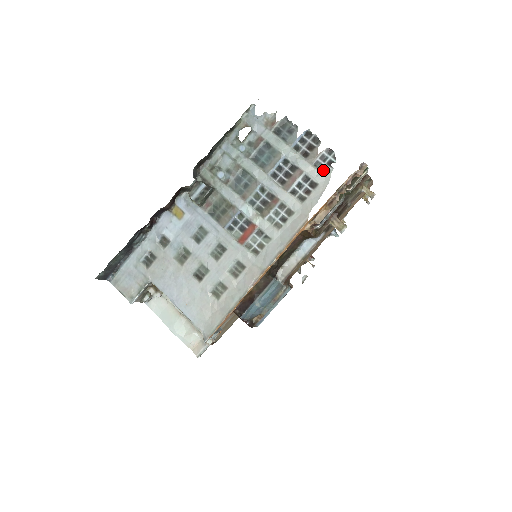
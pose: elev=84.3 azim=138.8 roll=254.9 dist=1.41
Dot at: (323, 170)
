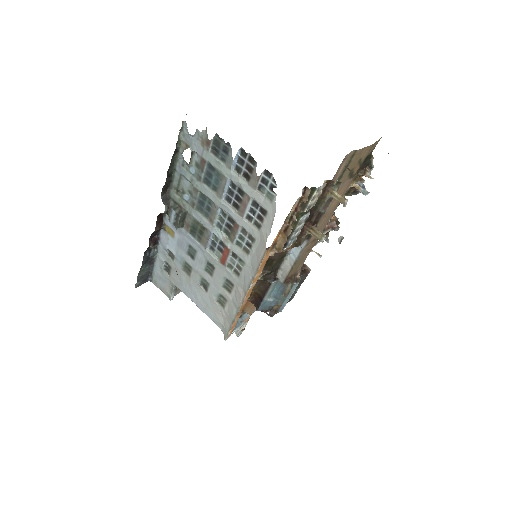
Dot at: (268, 195)
